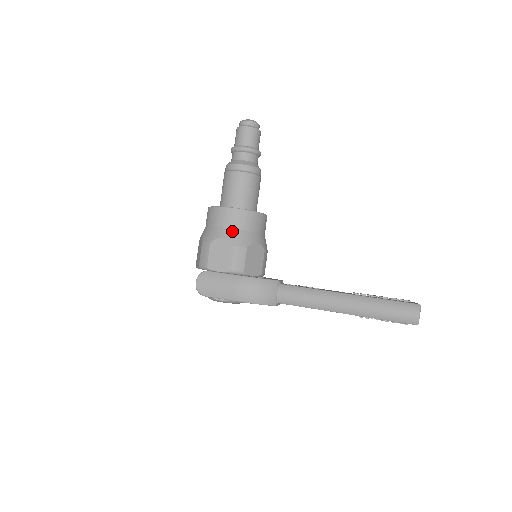
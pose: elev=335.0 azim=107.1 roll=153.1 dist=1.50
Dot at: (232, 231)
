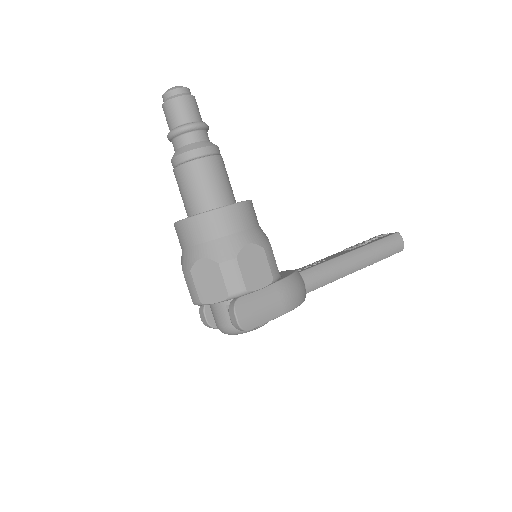
Dot at: (251, 232)
